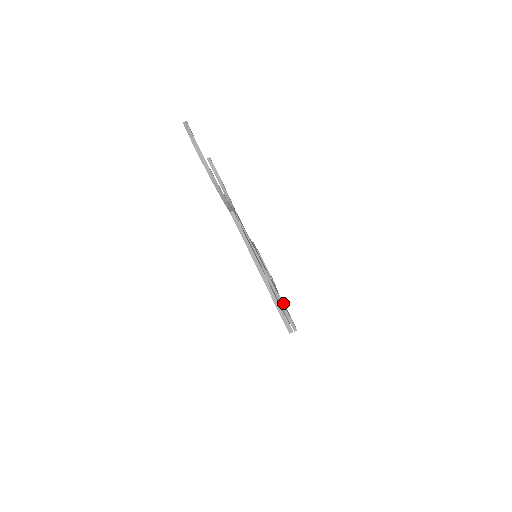
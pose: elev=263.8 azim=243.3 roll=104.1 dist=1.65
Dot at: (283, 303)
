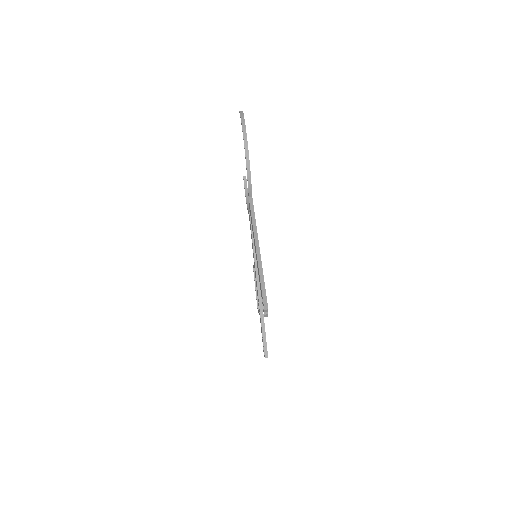
Dot at: occluded
